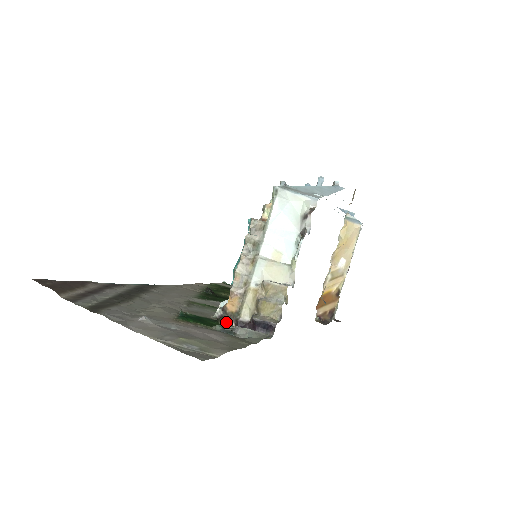
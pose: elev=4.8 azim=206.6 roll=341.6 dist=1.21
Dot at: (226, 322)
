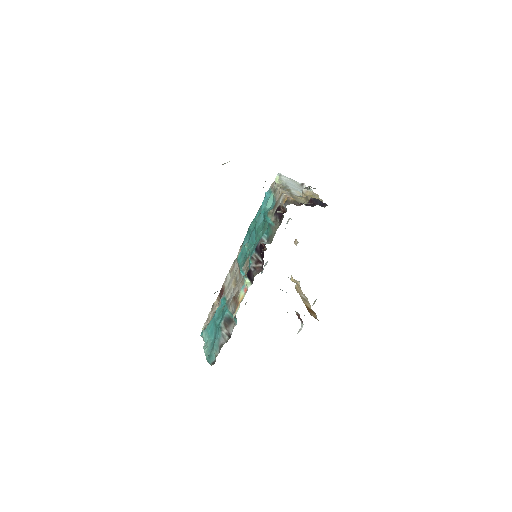
Dot at: occluded
